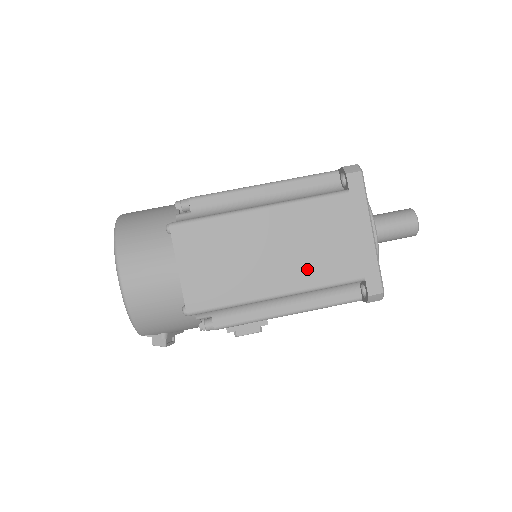
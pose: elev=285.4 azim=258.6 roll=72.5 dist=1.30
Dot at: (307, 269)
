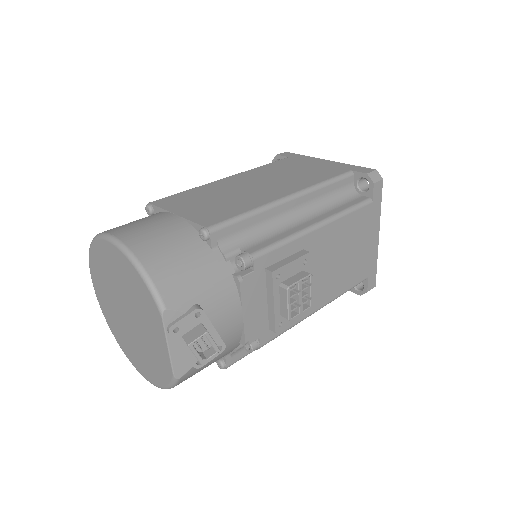
Dot at: (298, 181)
